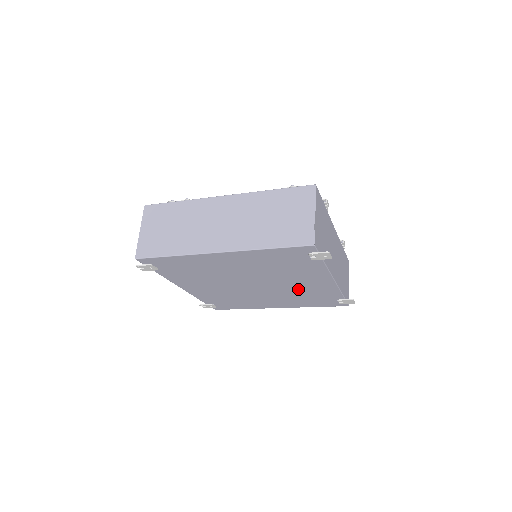
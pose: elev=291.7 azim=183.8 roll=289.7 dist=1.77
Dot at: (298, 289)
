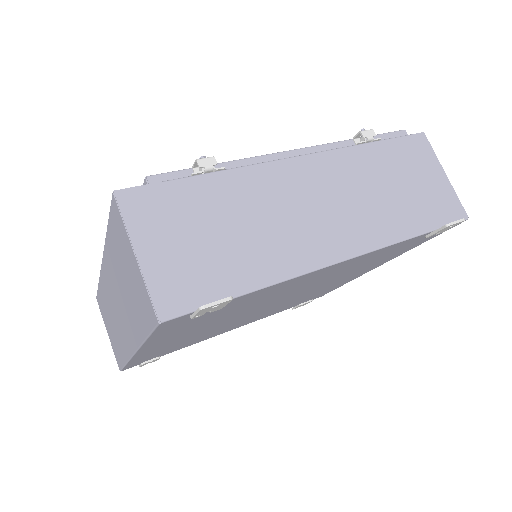
Dot at: (332, 275)
